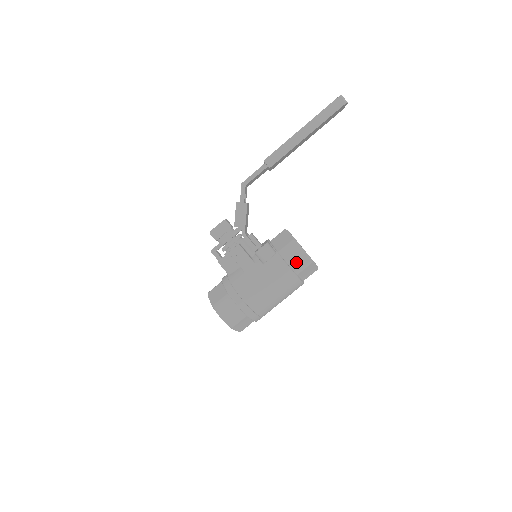
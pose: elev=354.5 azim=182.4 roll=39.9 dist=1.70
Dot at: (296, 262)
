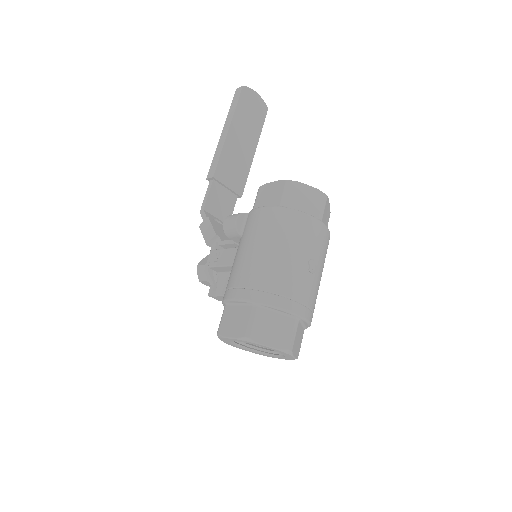
Dot at: (273, 198)
